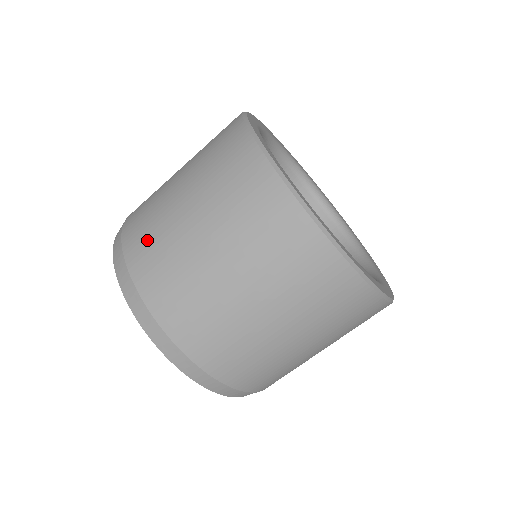
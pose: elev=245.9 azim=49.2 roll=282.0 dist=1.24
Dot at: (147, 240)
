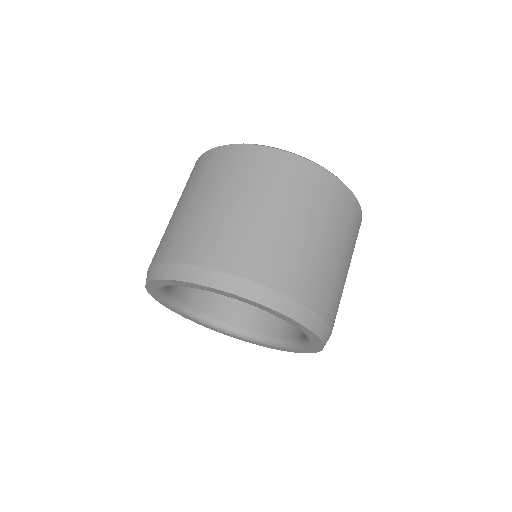
Dot at: occluded
